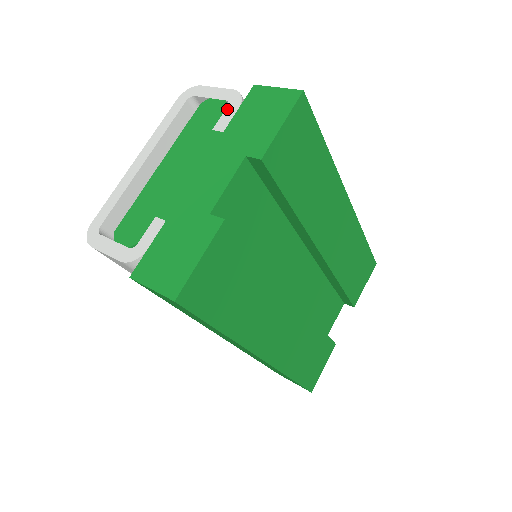
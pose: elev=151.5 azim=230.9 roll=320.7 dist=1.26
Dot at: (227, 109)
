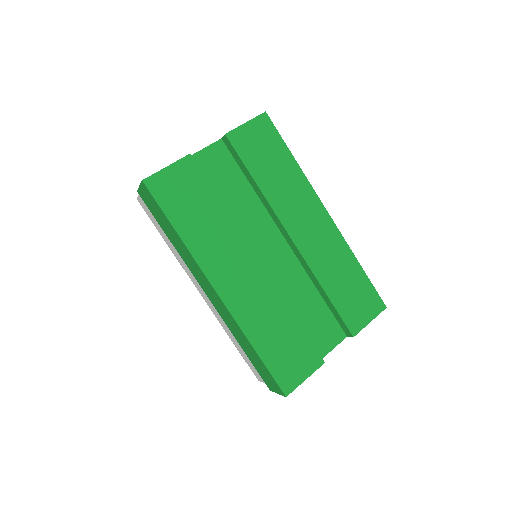
Dot at: occluded
